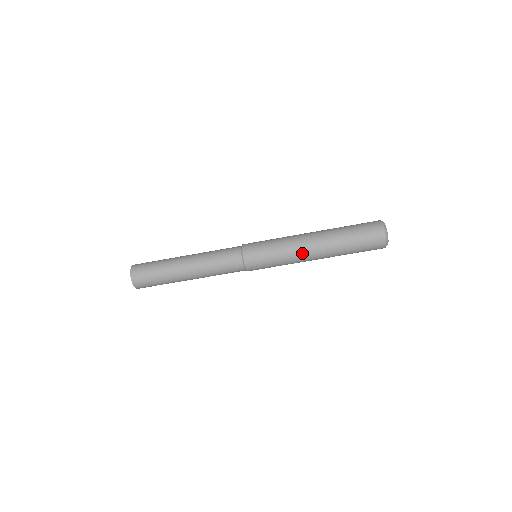
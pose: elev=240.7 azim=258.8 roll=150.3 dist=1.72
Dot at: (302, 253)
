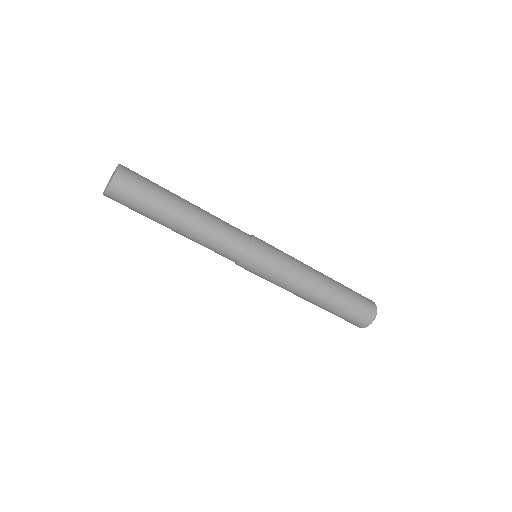
Dot at: (300, 291)
